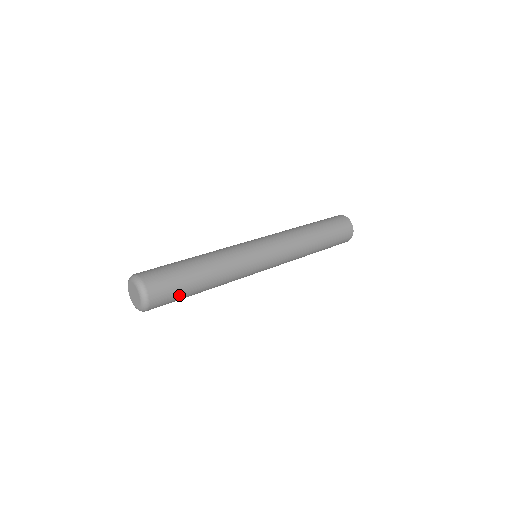
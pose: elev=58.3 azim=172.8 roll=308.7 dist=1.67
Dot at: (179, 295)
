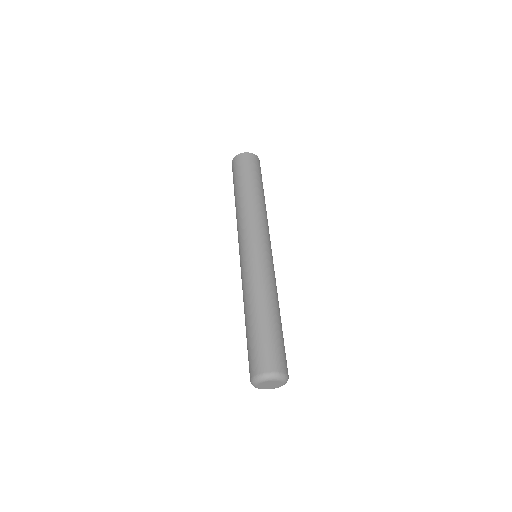
Dot at: (283, 343)
